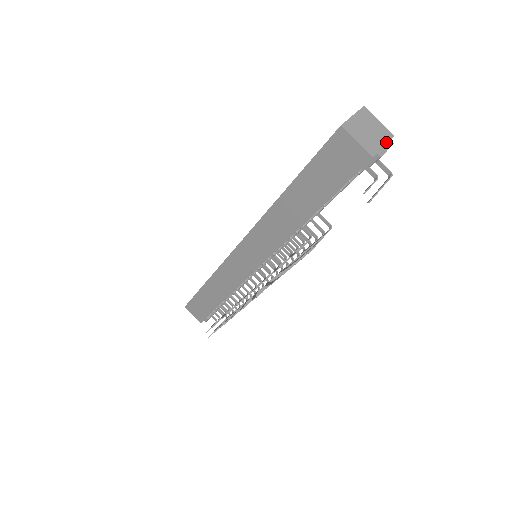
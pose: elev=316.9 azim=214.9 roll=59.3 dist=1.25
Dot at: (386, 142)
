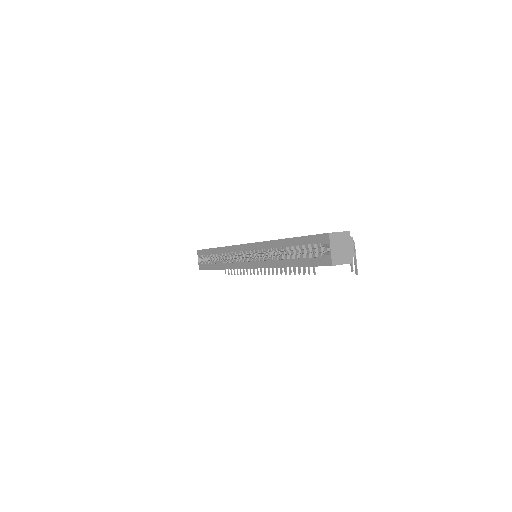
Dot at: (350, 242)
